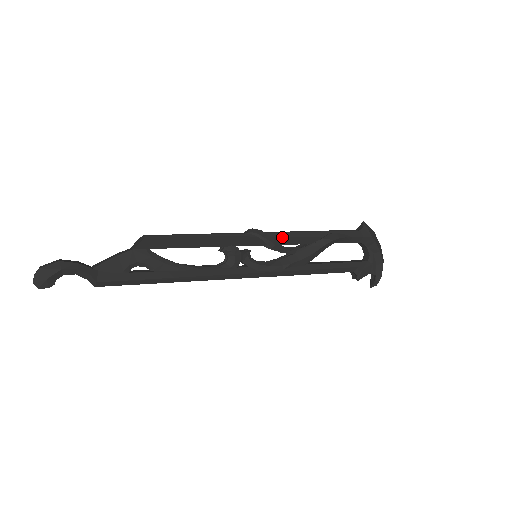
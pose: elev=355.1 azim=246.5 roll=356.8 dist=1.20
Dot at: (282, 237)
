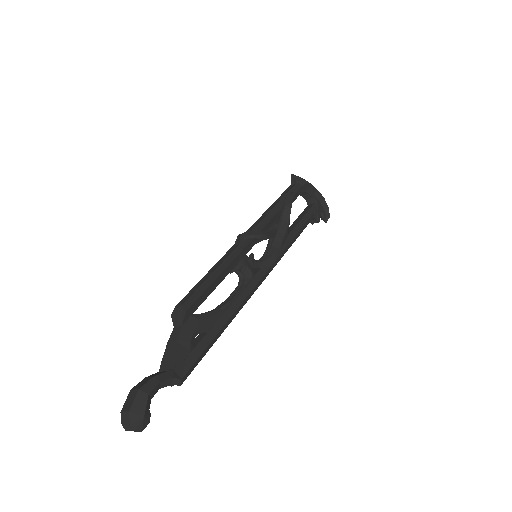
Dot at: (263, 225)
